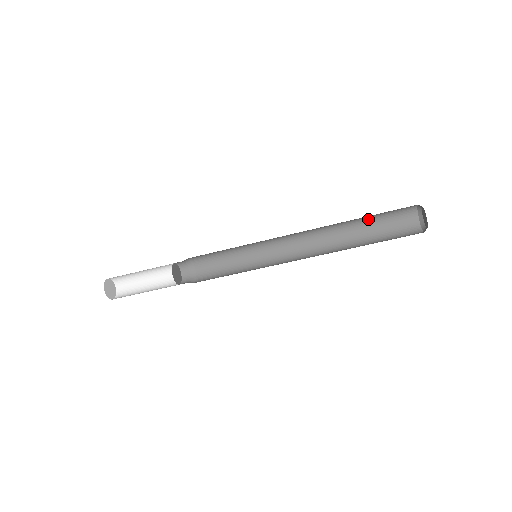
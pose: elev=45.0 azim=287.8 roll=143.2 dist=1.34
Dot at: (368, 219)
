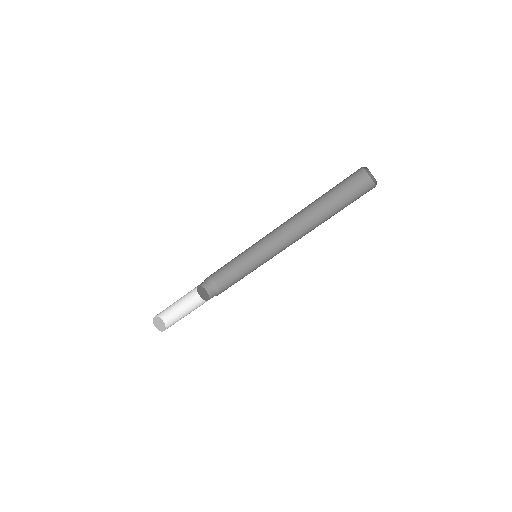
Dot at: (334, 199)
